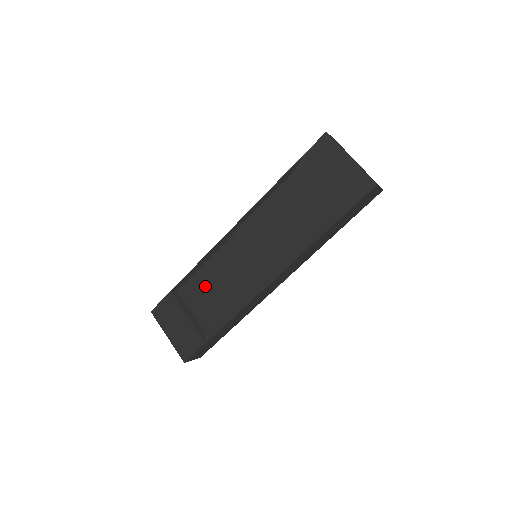
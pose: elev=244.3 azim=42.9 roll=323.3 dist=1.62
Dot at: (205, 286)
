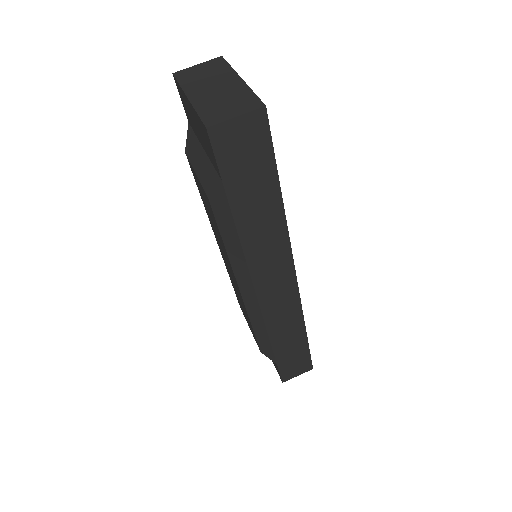
Dot at: occluded
